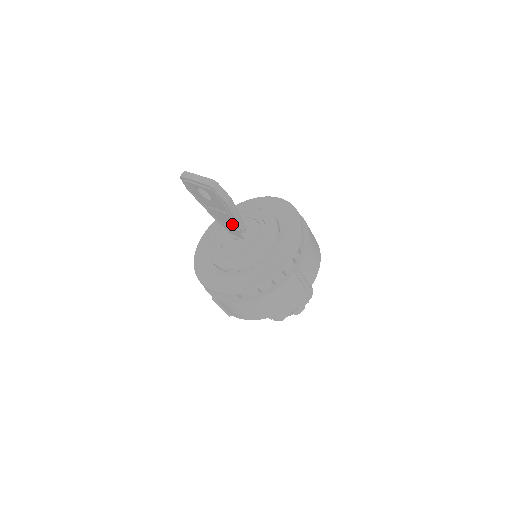
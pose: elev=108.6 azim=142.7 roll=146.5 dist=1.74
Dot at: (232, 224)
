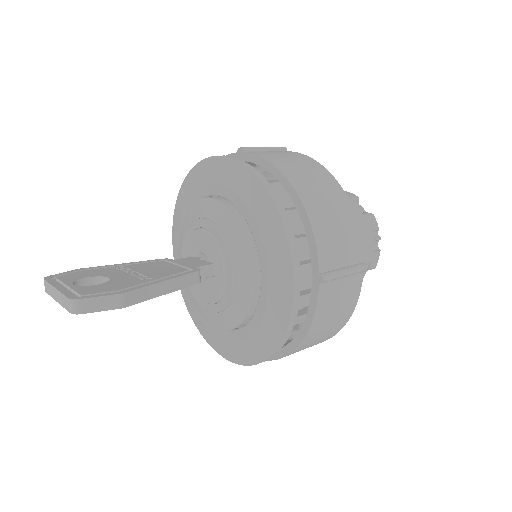
Dot at: occluded
